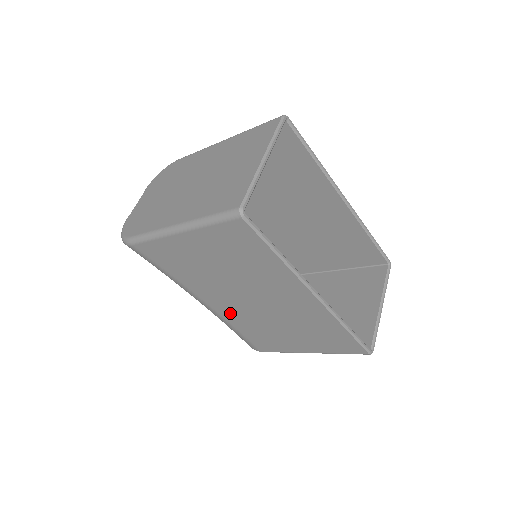
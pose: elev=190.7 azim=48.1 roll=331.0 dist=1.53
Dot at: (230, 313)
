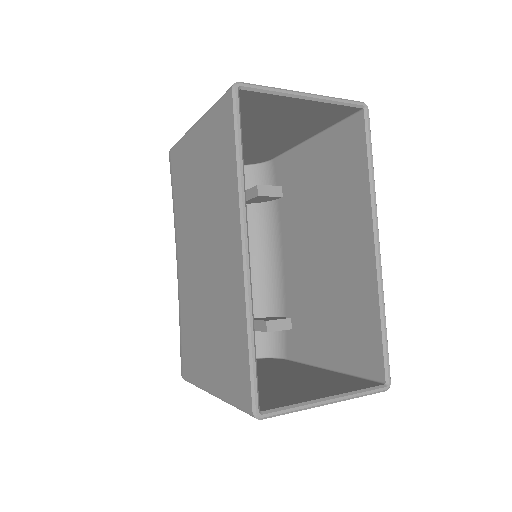
Dot at: (185, 281)
